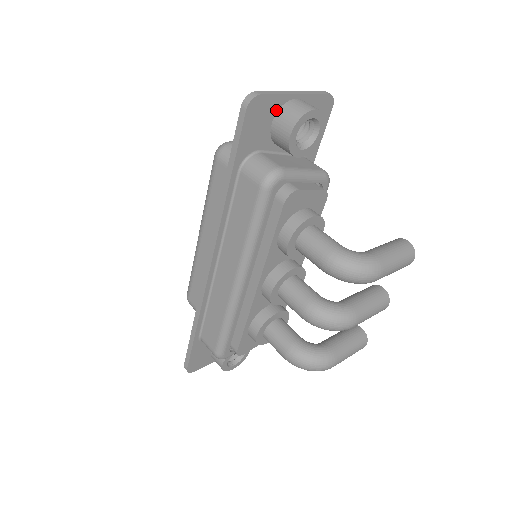
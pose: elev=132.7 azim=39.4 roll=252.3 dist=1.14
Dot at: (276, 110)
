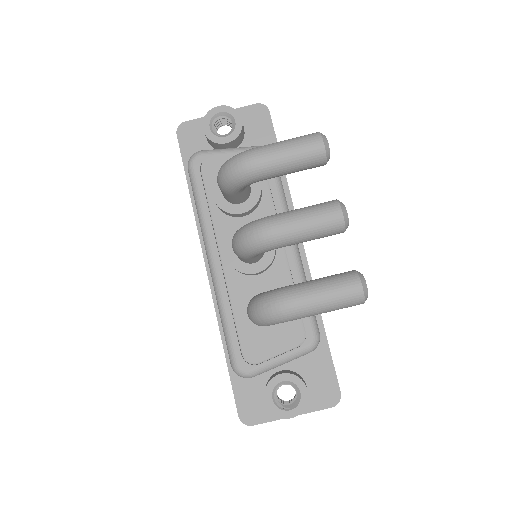
Dot at: occluded
